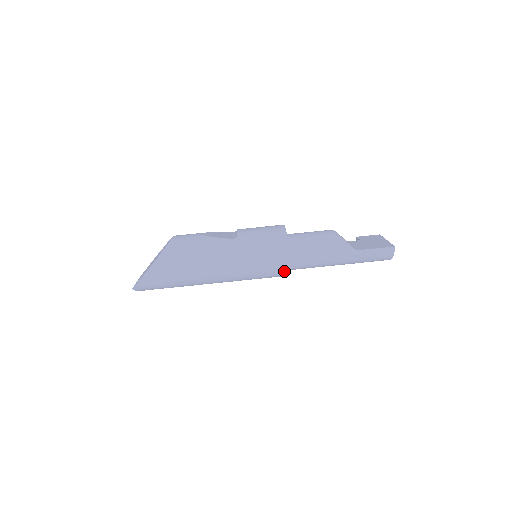
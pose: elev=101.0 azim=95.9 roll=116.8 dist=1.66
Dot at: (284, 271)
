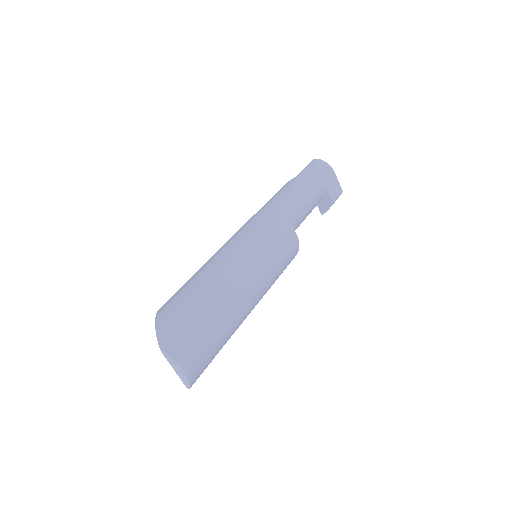
Dot at: (273, 219)
